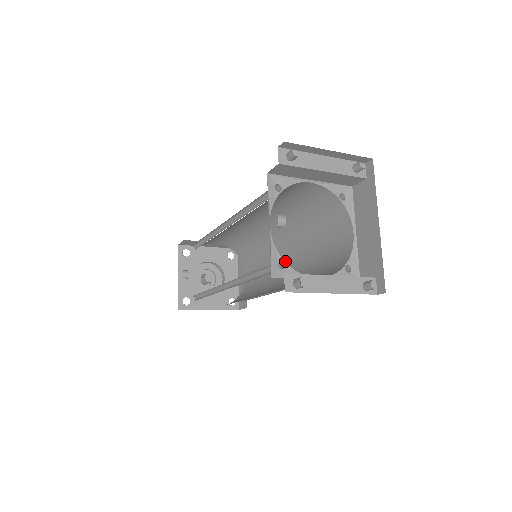
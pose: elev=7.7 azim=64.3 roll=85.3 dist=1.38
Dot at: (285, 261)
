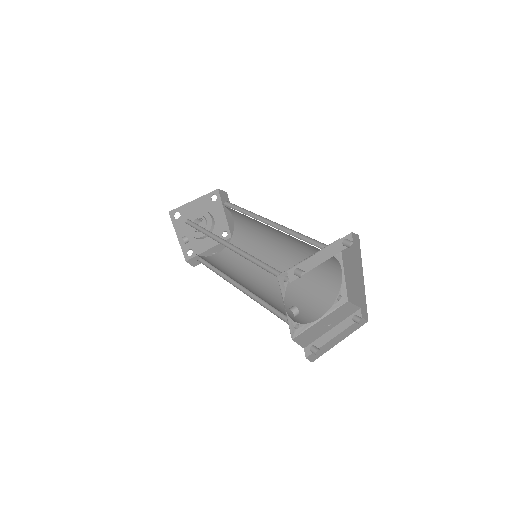
Dot at: (276, 240)
